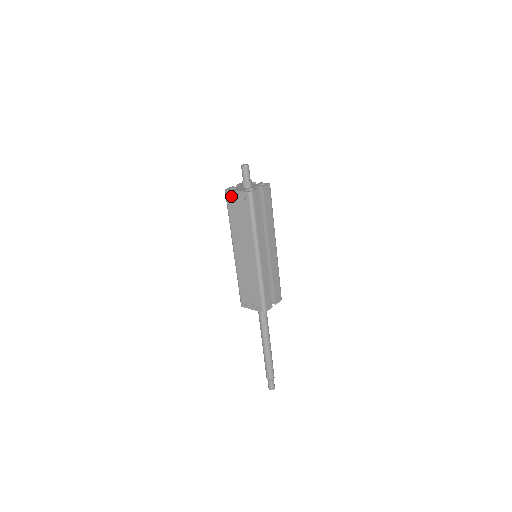
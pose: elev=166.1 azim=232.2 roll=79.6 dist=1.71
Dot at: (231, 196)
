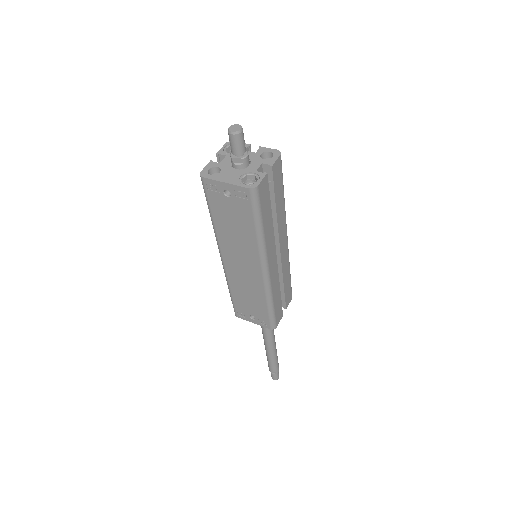
Dot at: (214, 188)
